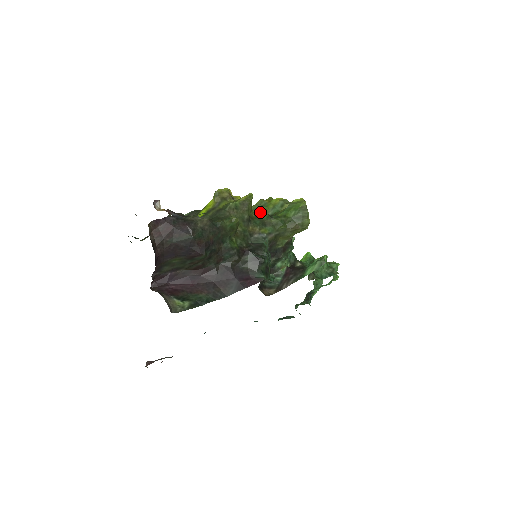
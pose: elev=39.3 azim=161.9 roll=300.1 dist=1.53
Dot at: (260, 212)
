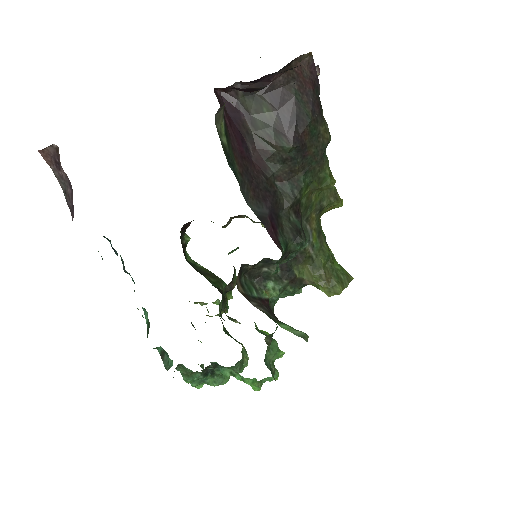
Dot at: occluded
